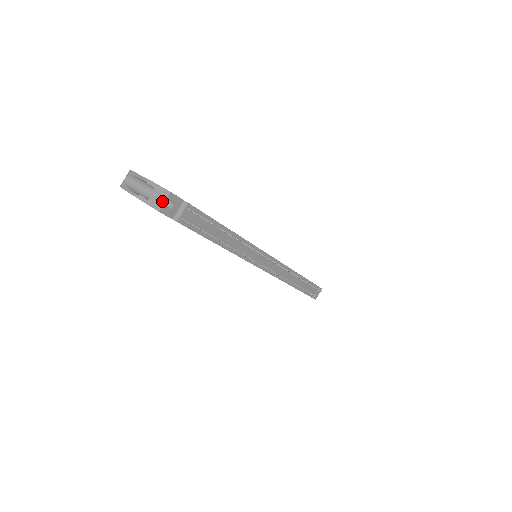
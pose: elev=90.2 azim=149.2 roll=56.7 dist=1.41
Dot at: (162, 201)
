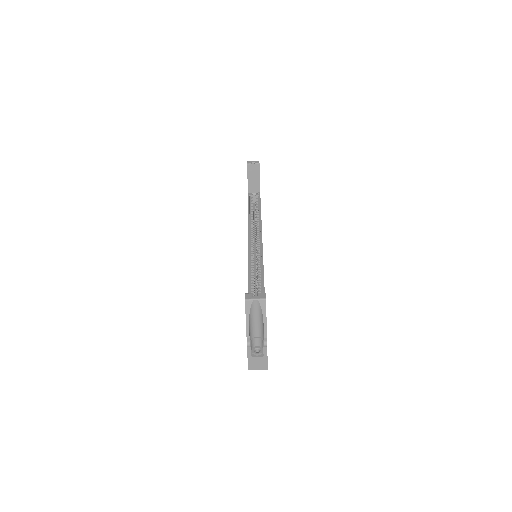
Dot at: (257, 368)
